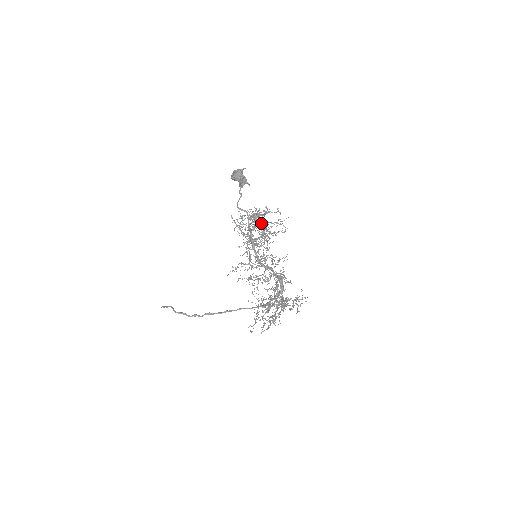
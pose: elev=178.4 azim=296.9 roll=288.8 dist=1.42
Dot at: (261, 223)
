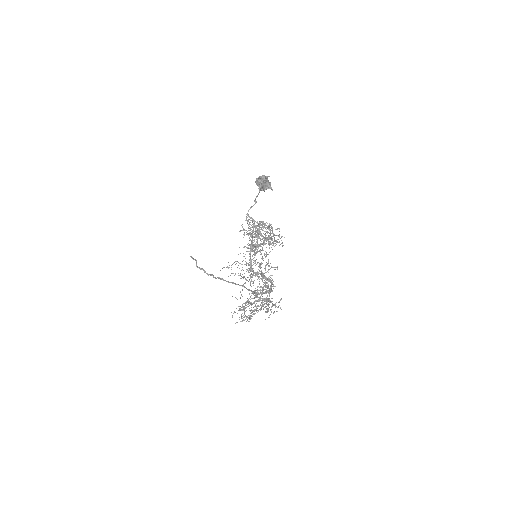
Dot at: occluded
